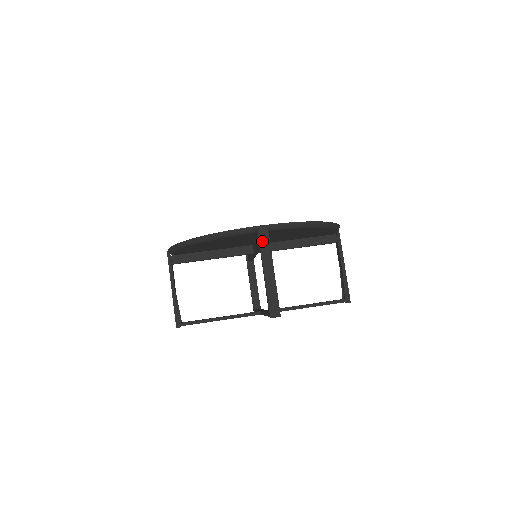
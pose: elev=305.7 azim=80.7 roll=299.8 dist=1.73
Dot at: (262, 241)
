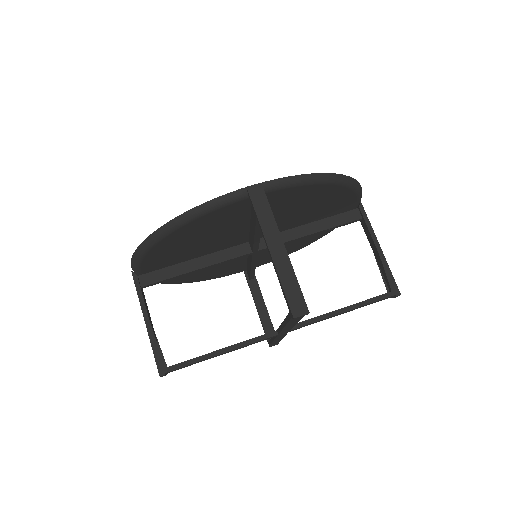
Dot at: (258, 206)
